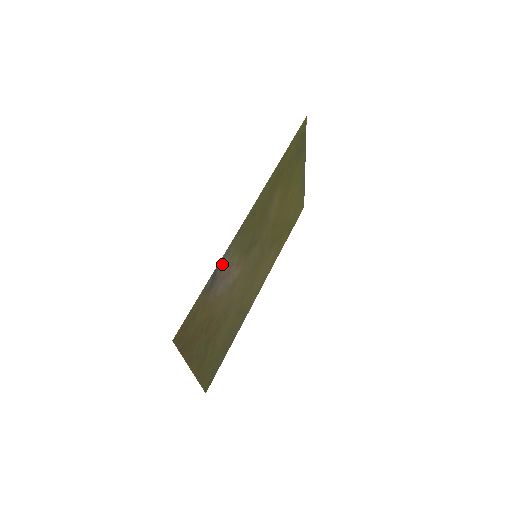
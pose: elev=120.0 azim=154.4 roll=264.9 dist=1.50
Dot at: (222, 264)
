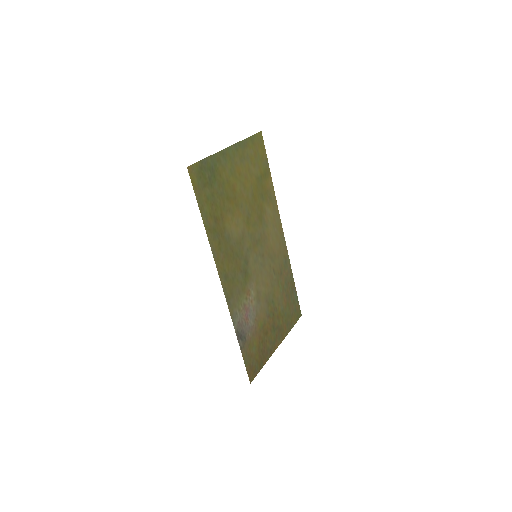
Dot at: (238, 325)
